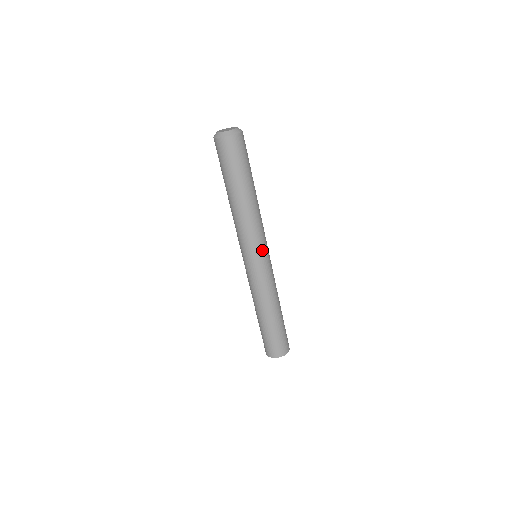
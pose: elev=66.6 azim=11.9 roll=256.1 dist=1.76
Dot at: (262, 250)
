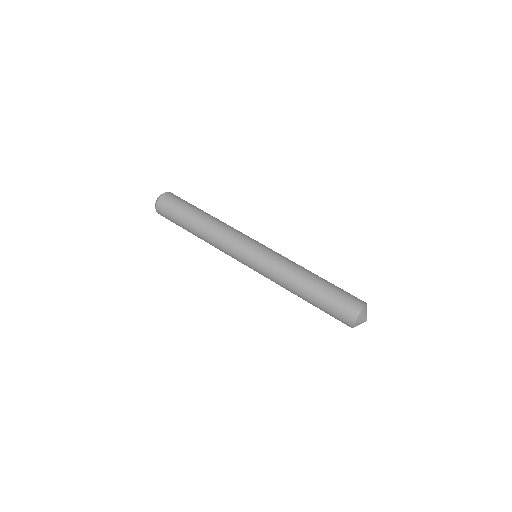
Dot at: (248, 244)
